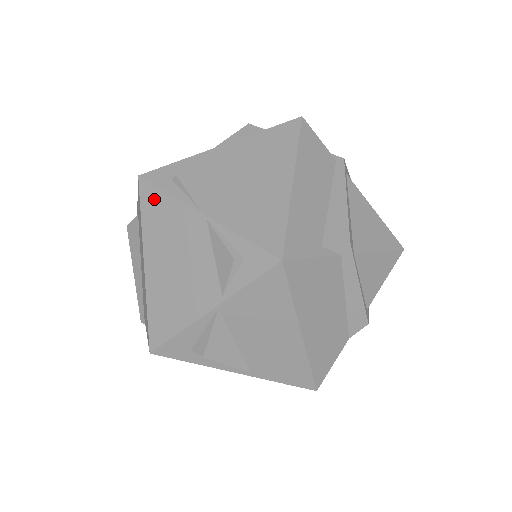
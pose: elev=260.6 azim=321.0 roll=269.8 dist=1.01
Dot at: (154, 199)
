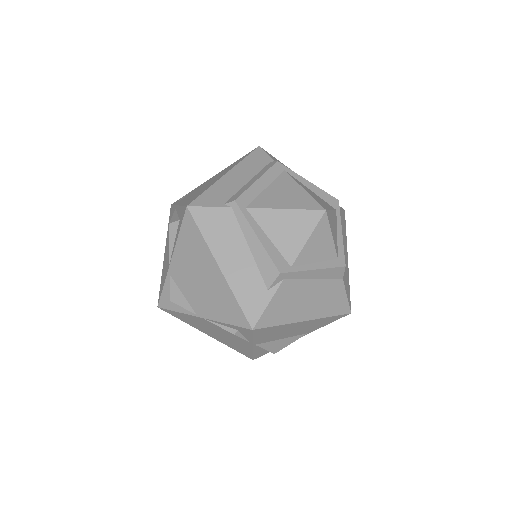
Dot at: (176, 314)
